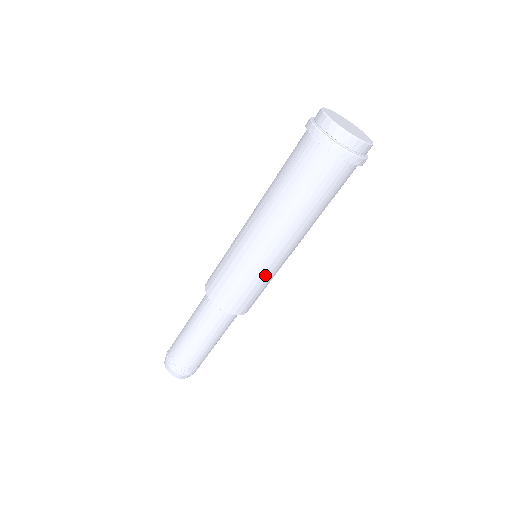
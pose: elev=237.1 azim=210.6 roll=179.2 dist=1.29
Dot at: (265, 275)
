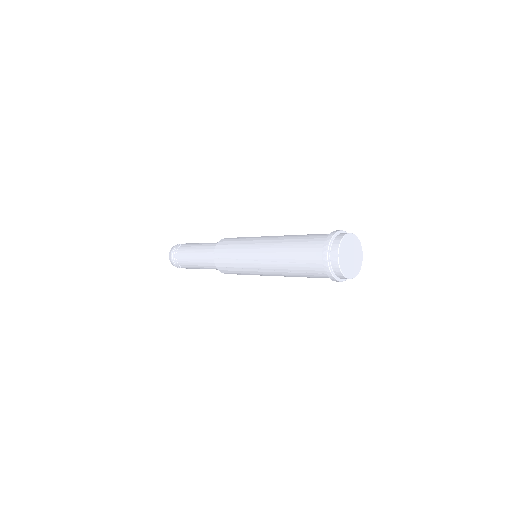
Dot at: occluded
